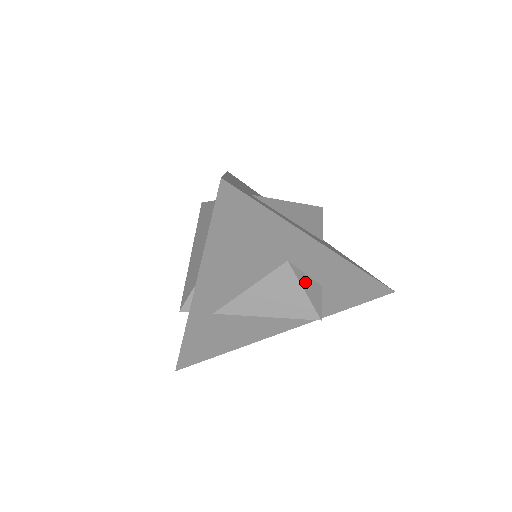
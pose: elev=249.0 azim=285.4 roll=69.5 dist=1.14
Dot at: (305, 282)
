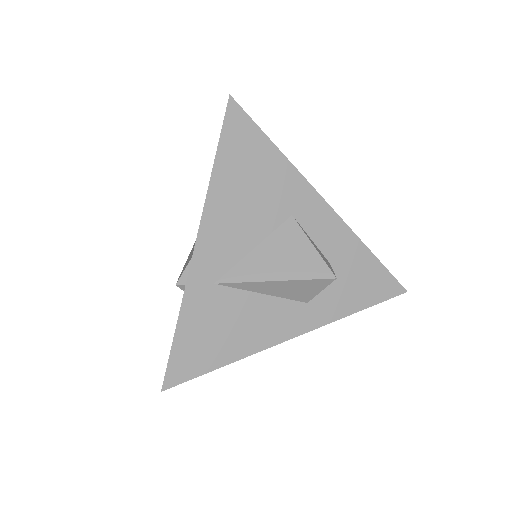
Dot at: (312, 243)
